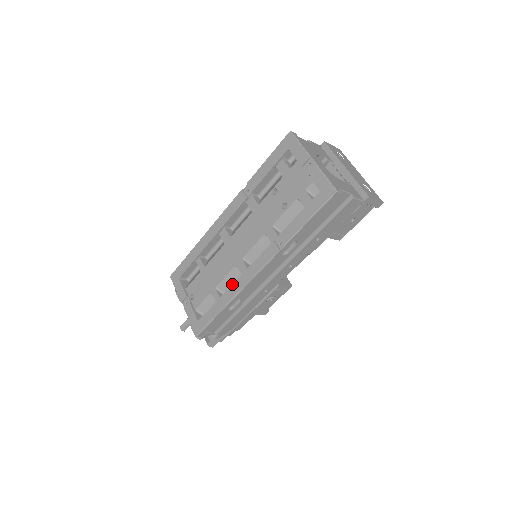
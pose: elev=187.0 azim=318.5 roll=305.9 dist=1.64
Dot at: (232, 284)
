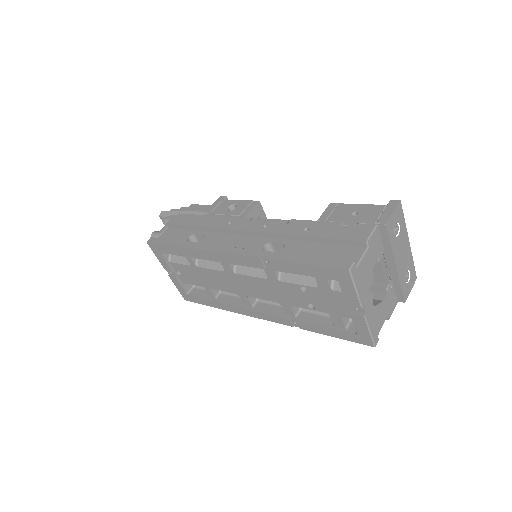
Dot at: (231, 305)
